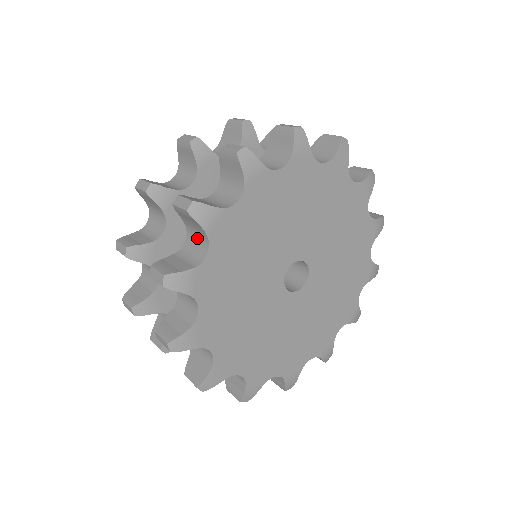
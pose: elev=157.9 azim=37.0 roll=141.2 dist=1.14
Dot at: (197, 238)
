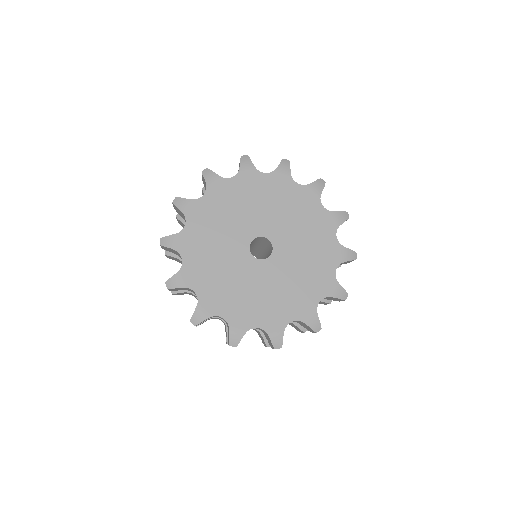
Dot at: occluded
